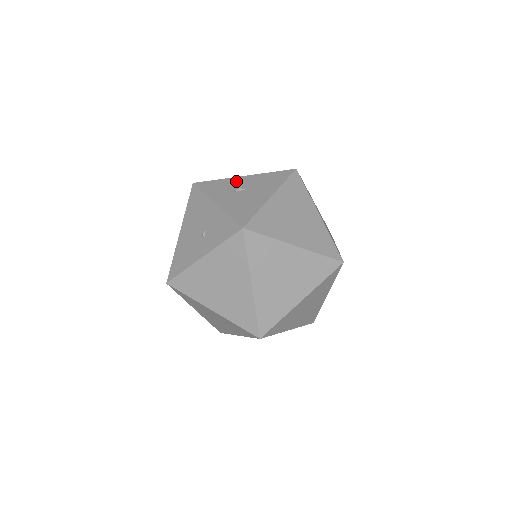
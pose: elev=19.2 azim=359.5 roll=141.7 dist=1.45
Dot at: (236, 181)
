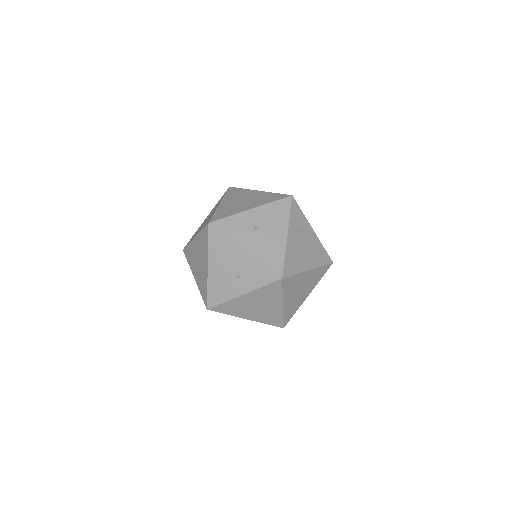
Dot at: (248, 217)
